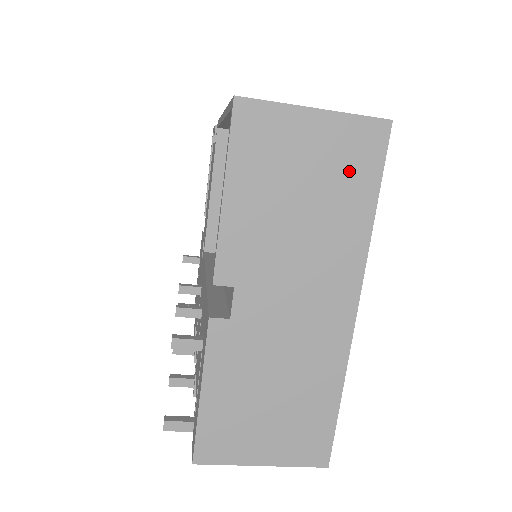
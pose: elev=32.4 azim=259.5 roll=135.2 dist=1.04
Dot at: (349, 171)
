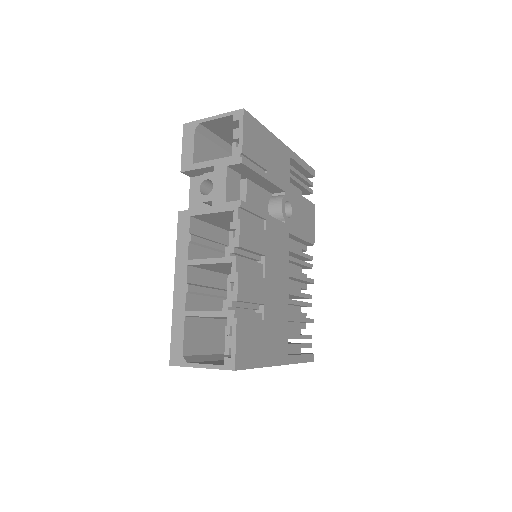
Dot at: occluded
